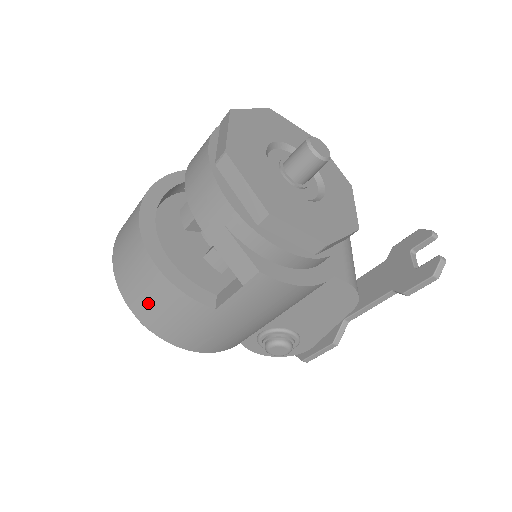
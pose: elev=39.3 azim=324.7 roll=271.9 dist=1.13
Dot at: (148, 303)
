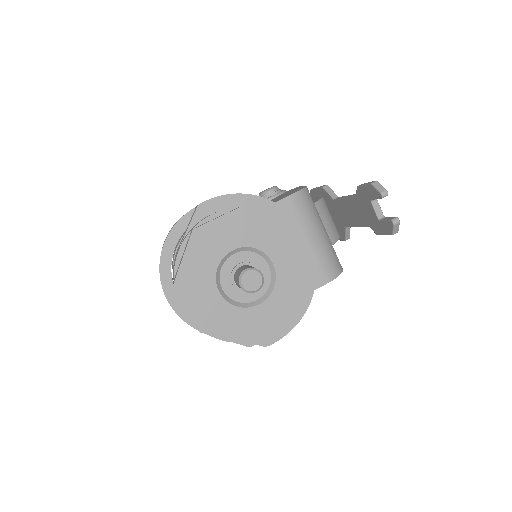
Dot at: occluded
